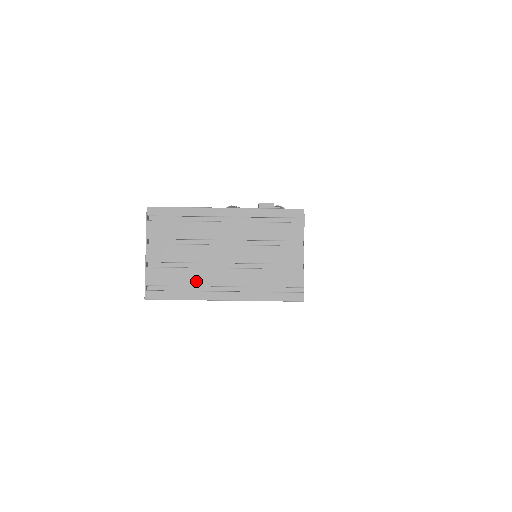
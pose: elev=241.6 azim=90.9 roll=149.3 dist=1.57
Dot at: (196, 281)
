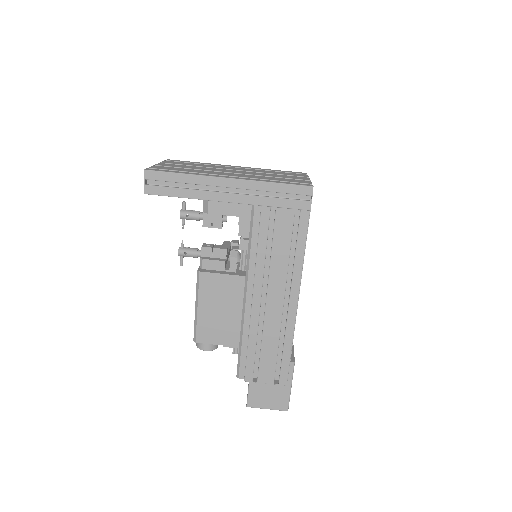
Dot at: (202, 172)
